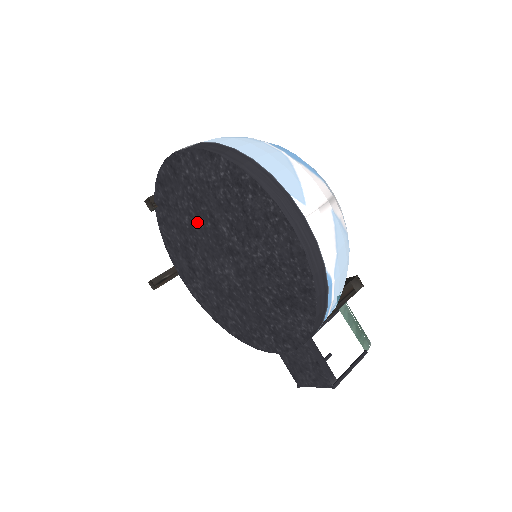
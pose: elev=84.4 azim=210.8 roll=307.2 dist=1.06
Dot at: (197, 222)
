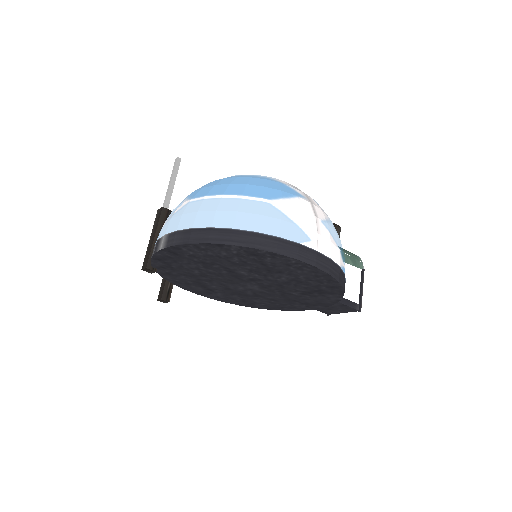
Dot at: (210, 272)
